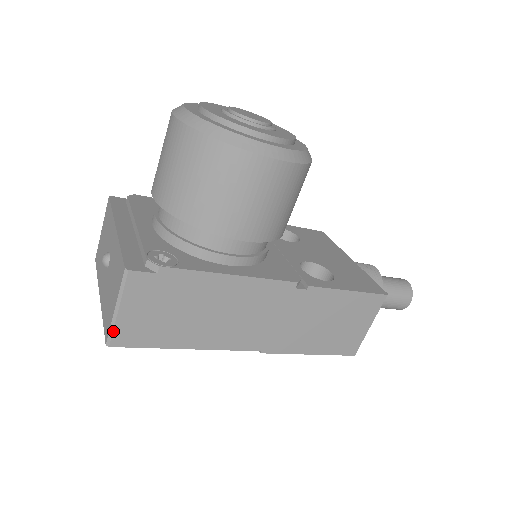
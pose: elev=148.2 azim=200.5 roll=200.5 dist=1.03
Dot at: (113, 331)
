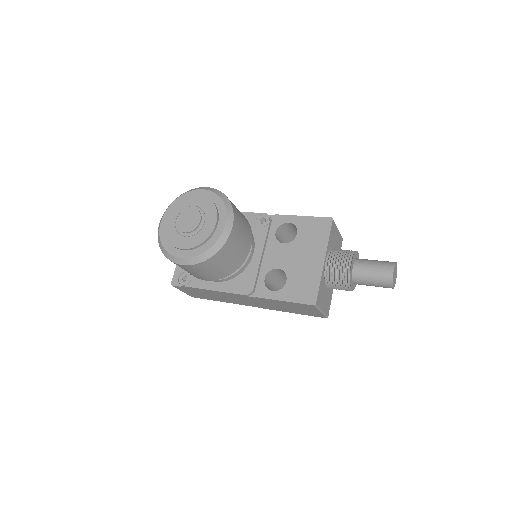
Dot at: occluded
